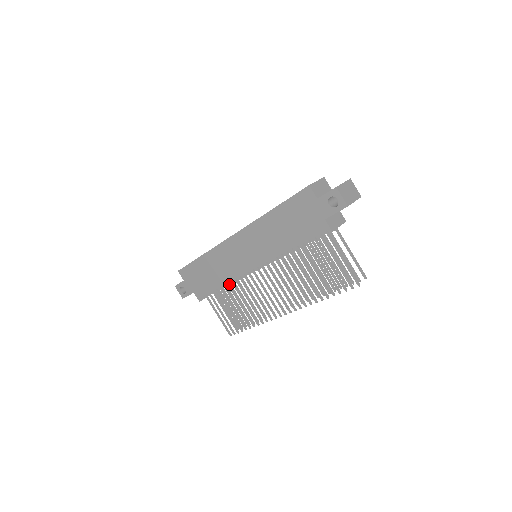
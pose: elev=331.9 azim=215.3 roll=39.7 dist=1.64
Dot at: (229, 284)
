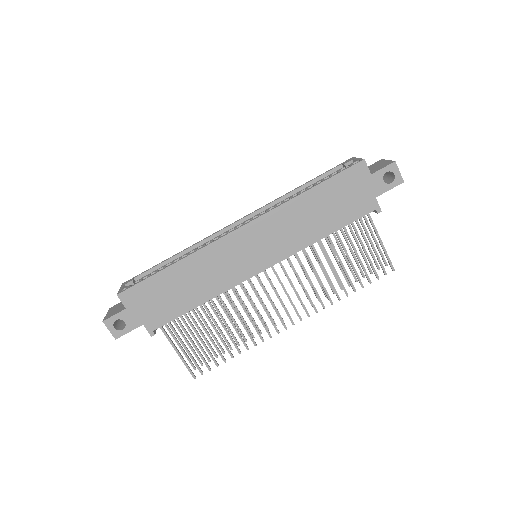
Dot at: (209, 300)
